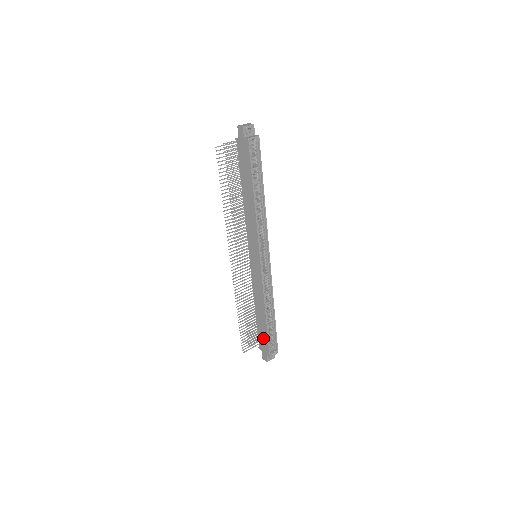
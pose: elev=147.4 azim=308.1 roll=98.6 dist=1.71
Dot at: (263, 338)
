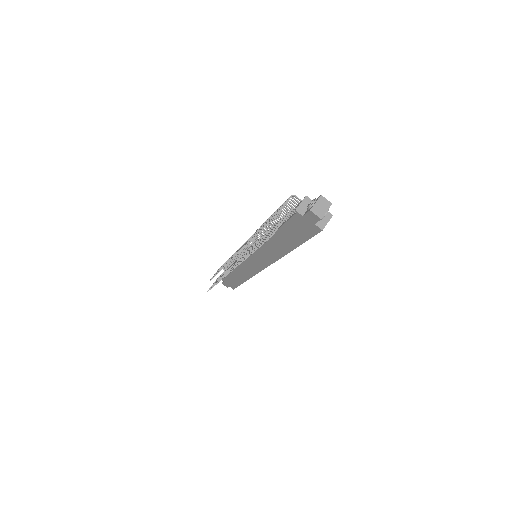
Dot at: (232, 282)
